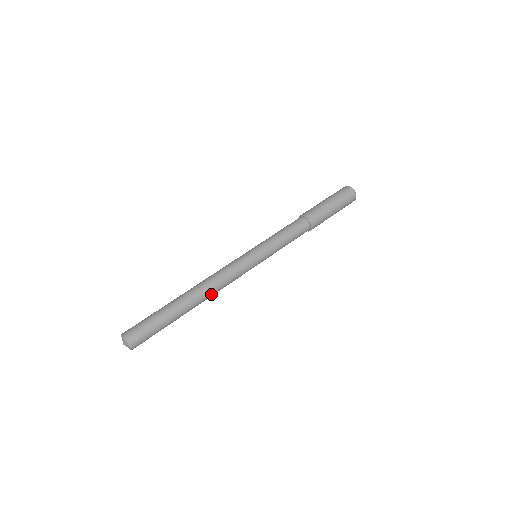
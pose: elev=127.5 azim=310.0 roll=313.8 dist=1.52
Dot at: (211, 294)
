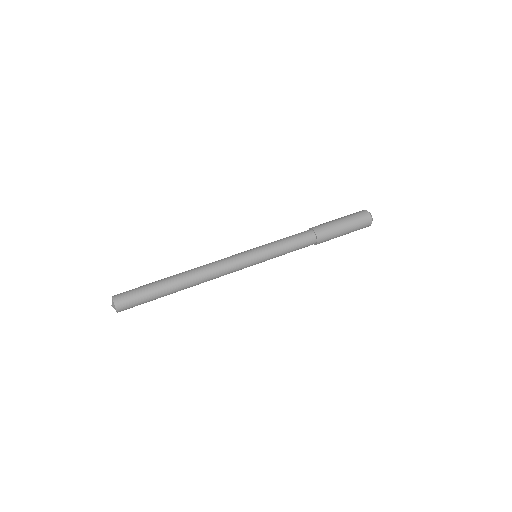
Dot at: (203, 282)
